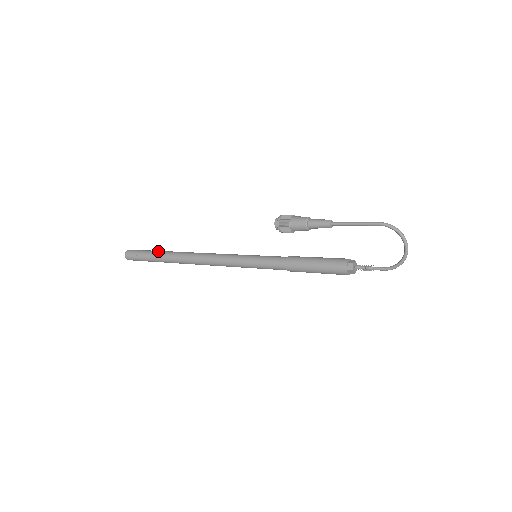
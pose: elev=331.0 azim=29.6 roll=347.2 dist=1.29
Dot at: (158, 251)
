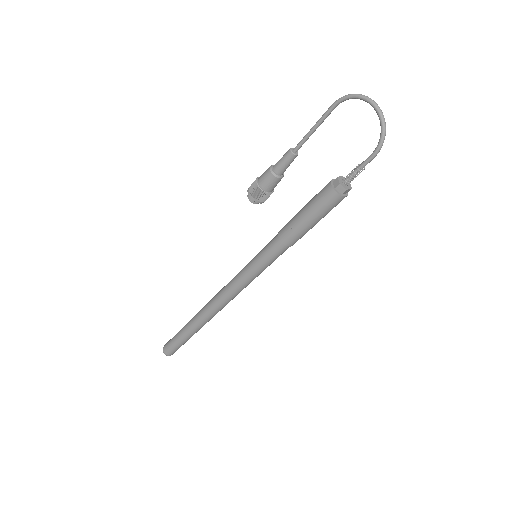
Dot at: occluded
